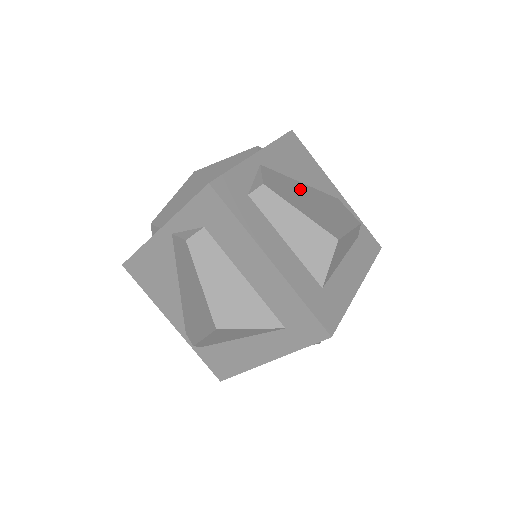
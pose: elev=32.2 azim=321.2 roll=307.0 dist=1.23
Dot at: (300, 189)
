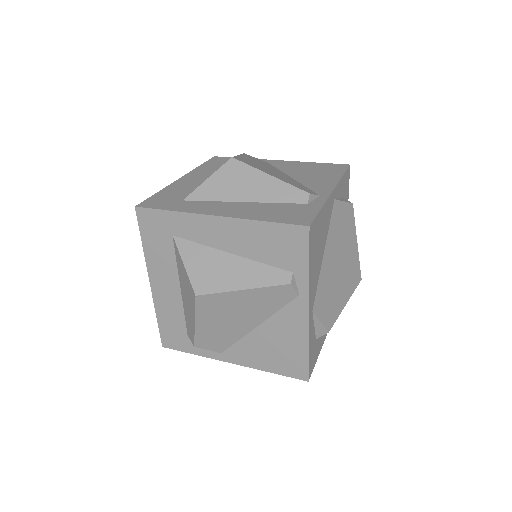
Dot at: (330, 271)
